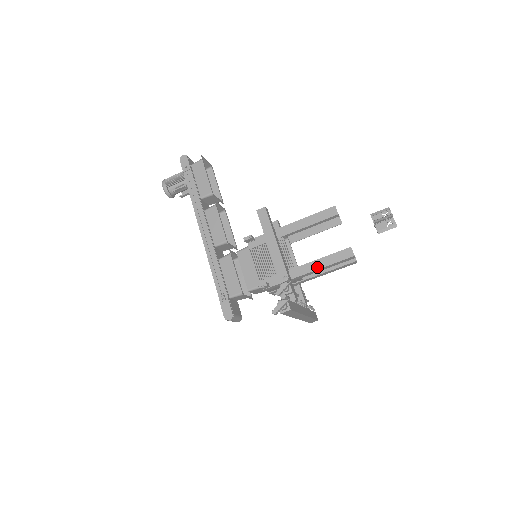
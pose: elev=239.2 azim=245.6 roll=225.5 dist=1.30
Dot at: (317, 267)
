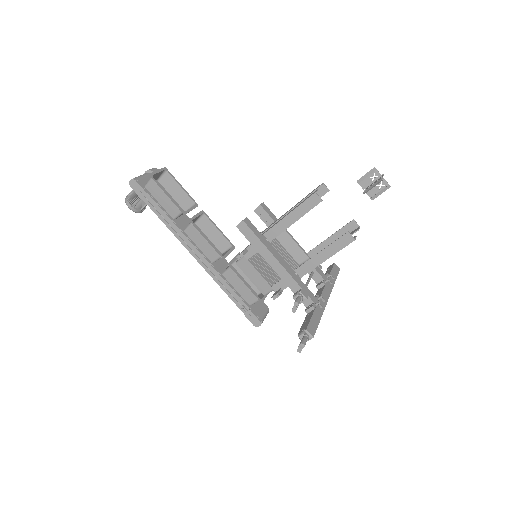
Dot at: (321, 260)
